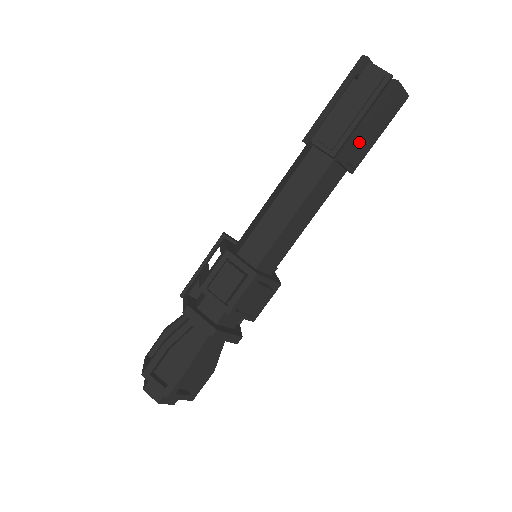
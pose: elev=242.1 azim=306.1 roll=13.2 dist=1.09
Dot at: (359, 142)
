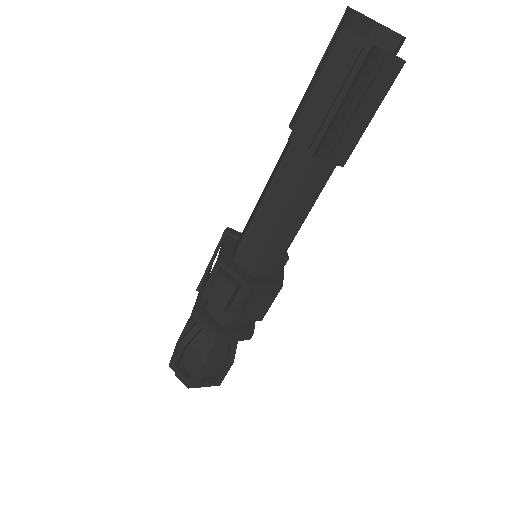
Dot at: (341, 134)
